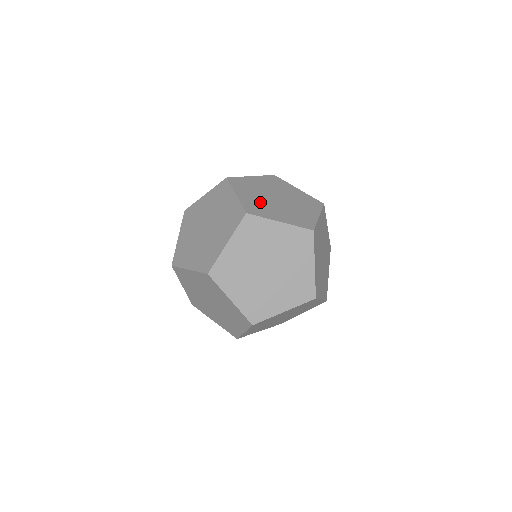
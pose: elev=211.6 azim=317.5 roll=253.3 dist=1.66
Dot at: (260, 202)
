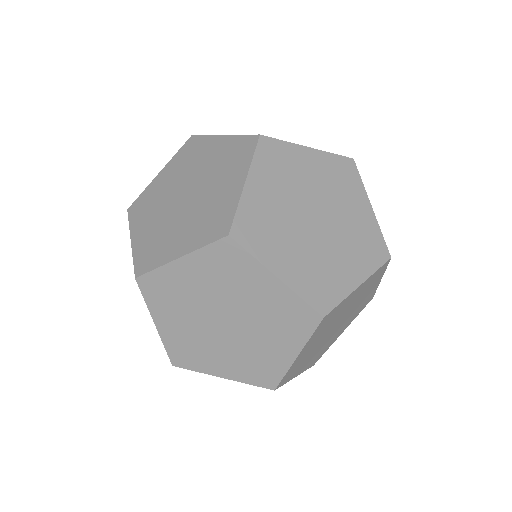
Dot at: occluded
